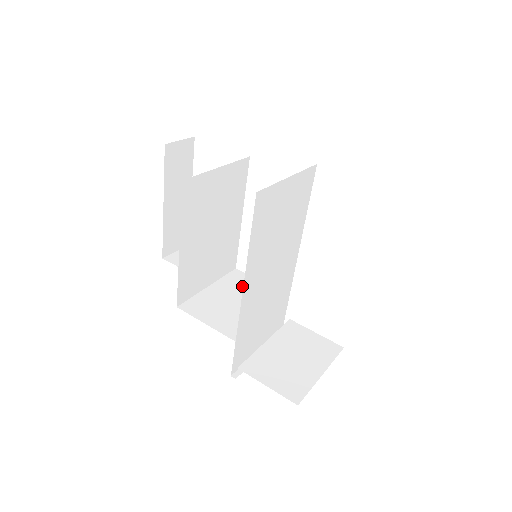
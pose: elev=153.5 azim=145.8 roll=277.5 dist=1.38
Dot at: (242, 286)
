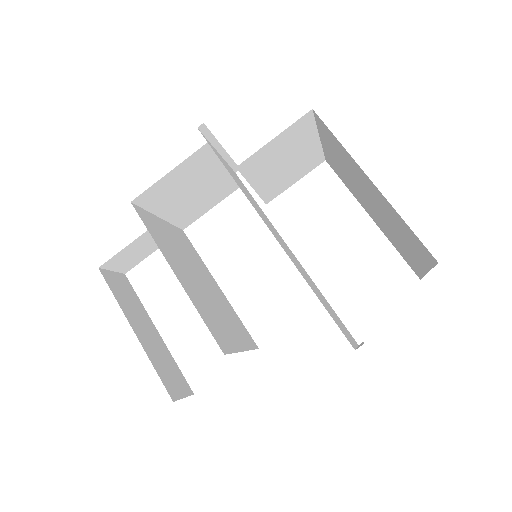
Dot at: occluded
